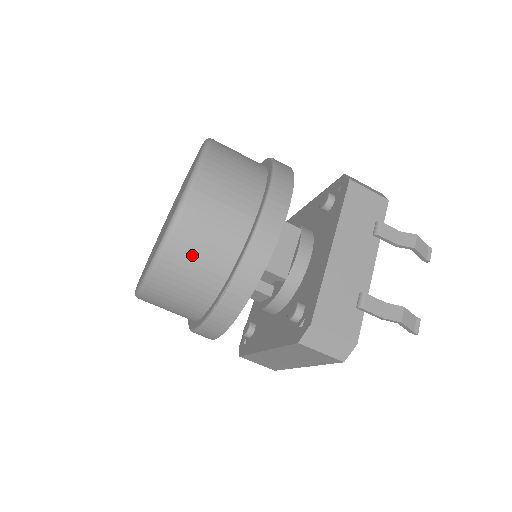
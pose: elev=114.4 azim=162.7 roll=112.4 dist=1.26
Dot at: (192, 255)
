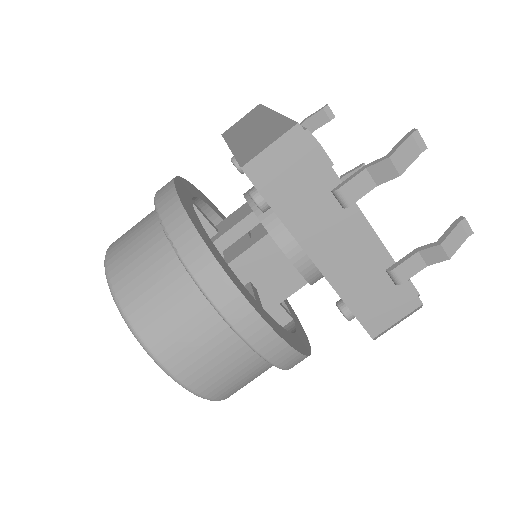
Dot at: (240, 385)
